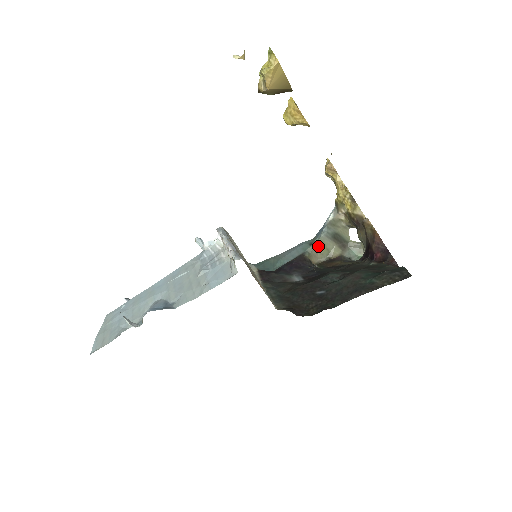
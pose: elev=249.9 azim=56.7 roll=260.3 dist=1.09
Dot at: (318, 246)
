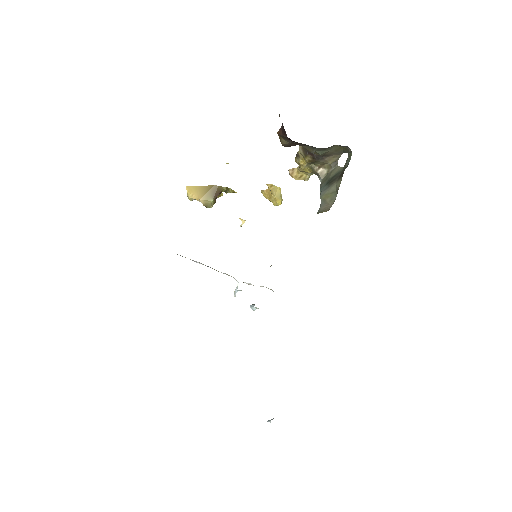
Dot at: (324, 202)
